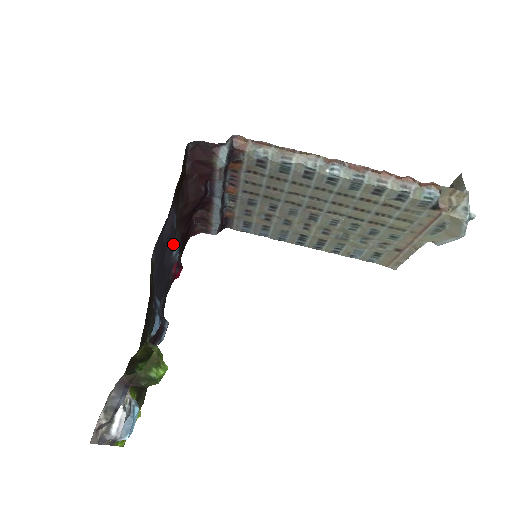
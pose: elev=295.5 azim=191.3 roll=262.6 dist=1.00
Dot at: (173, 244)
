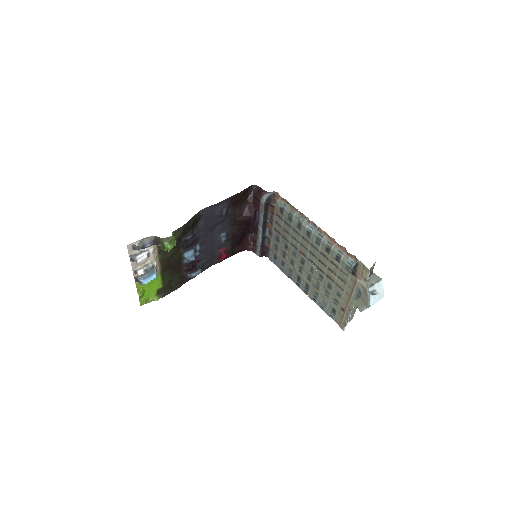
Dot at: (224, 229)
